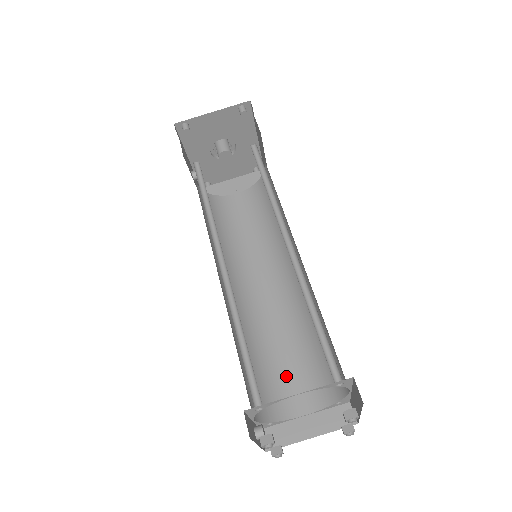
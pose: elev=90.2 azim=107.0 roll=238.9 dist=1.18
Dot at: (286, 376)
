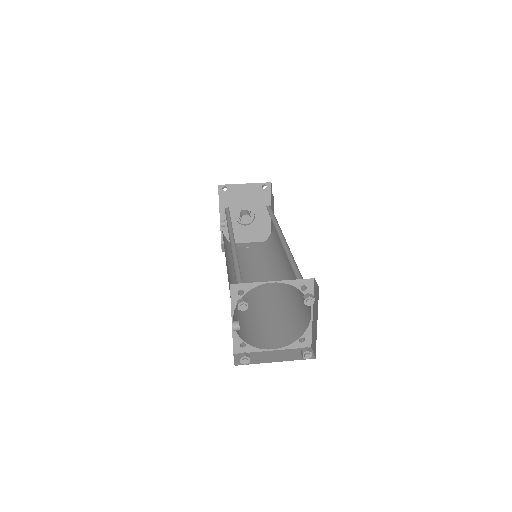
Dot at: (262, 329)
